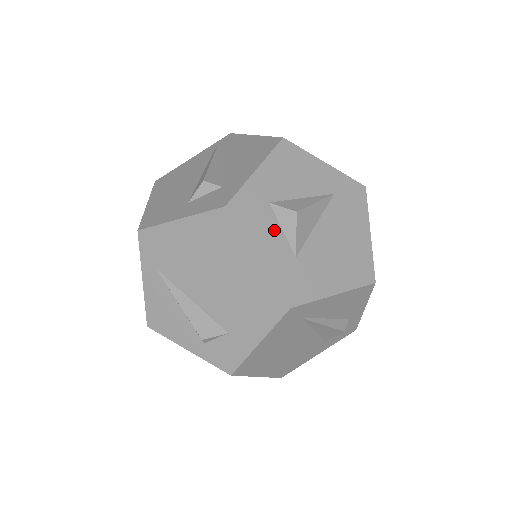
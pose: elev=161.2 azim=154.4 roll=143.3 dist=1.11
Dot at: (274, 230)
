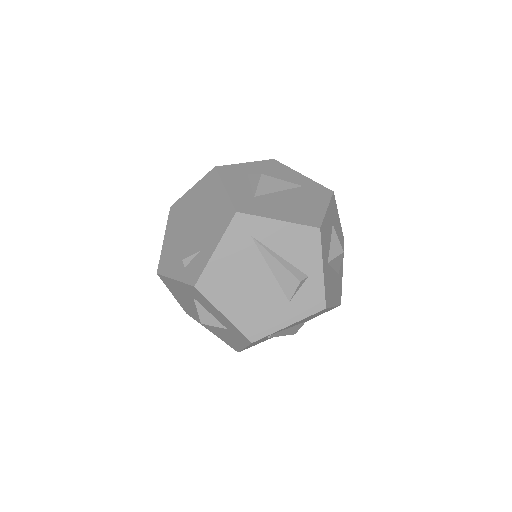
Dot at: (244, 183)
